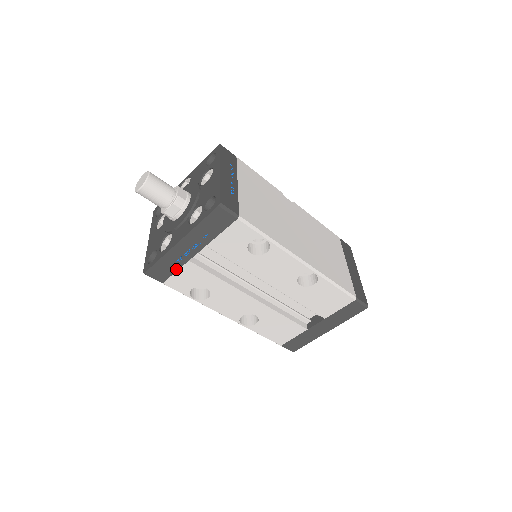
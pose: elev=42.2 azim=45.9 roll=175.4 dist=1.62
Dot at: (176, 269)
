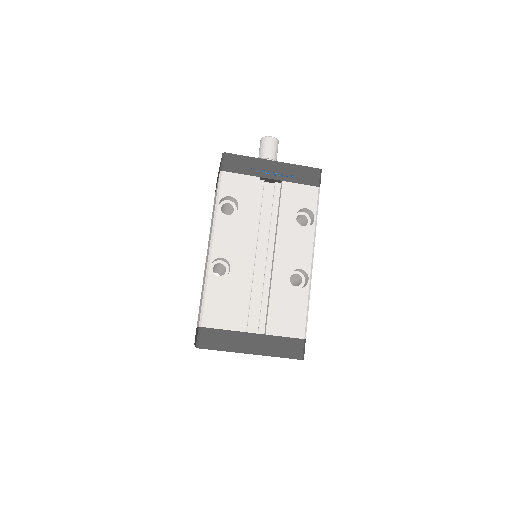
Dot at: (245, 173)
